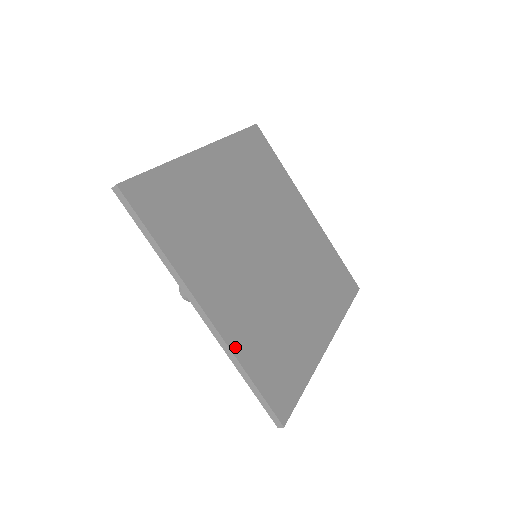
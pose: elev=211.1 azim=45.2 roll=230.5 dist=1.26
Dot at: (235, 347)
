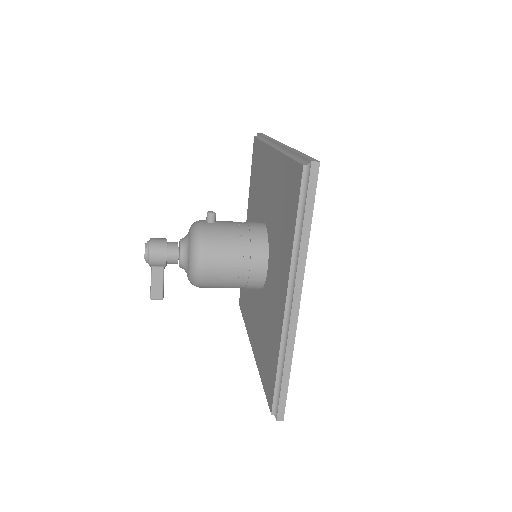
Dot at: (292, 343)
